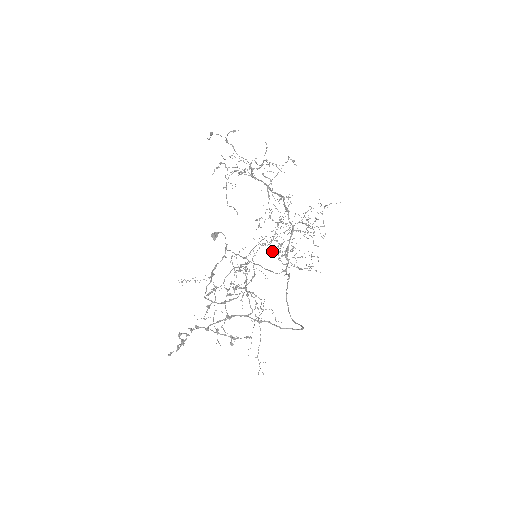
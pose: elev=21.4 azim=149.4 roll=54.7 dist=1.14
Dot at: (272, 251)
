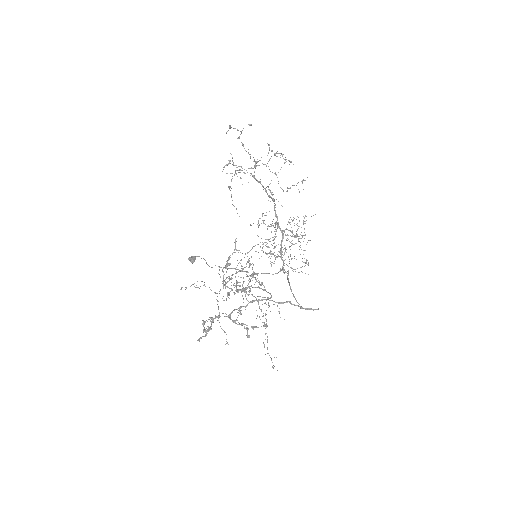
Dot at: occluded
